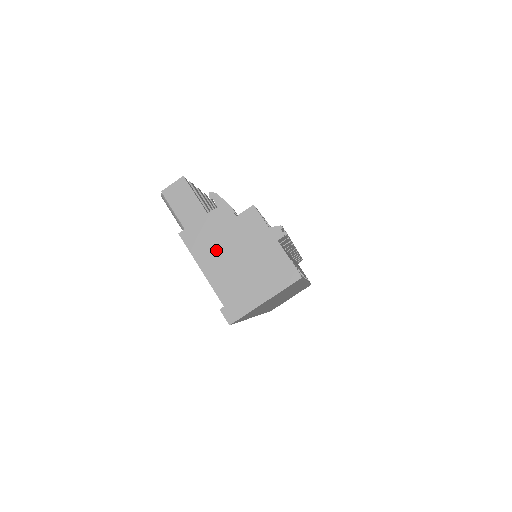
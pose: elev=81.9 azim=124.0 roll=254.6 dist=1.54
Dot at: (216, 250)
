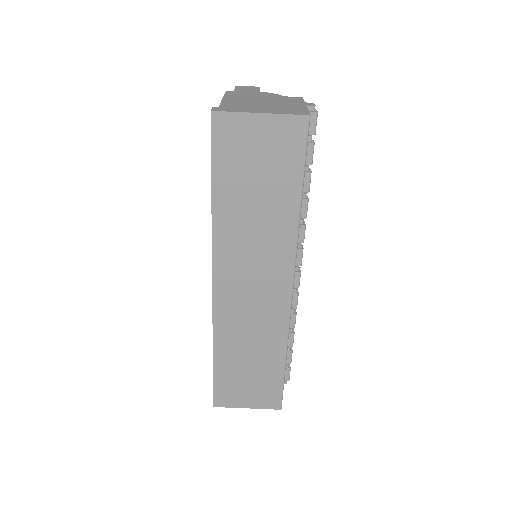
Dot at: (247, 98)
